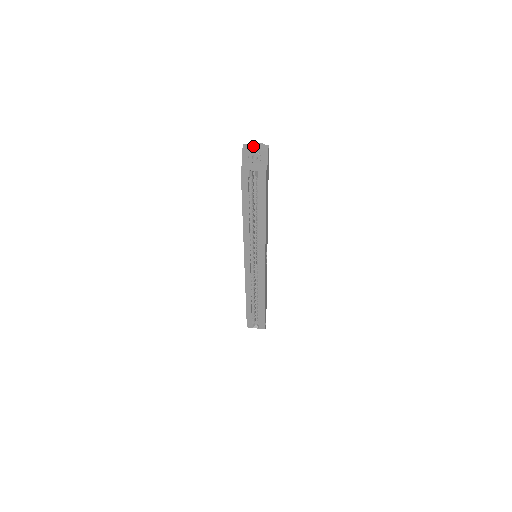
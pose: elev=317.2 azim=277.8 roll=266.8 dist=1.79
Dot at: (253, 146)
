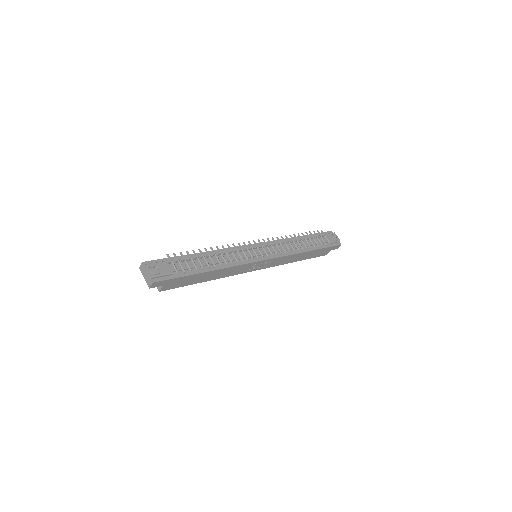
Dot at: (145, 272)
